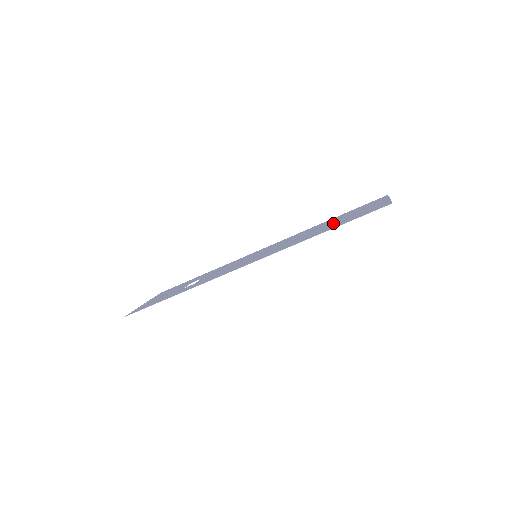
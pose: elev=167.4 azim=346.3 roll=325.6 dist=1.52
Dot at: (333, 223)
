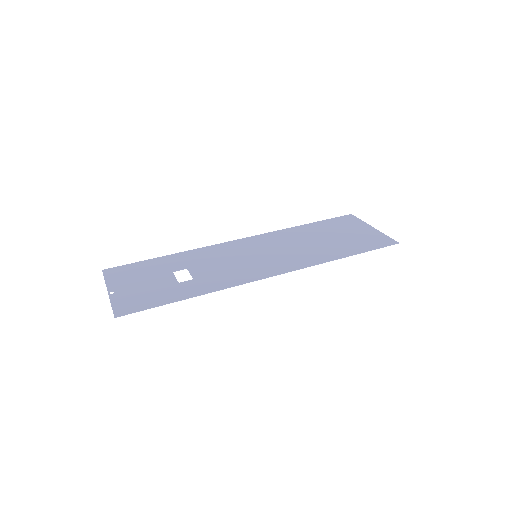
Dot at: (333, 240)
